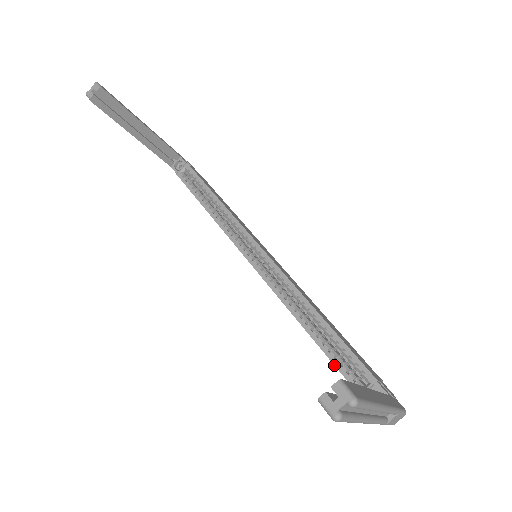
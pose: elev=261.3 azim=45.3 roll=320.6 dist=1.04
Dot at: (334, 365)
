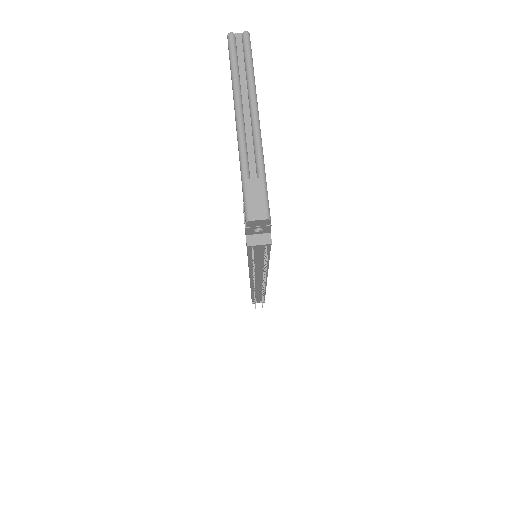
Dot at: occluded
